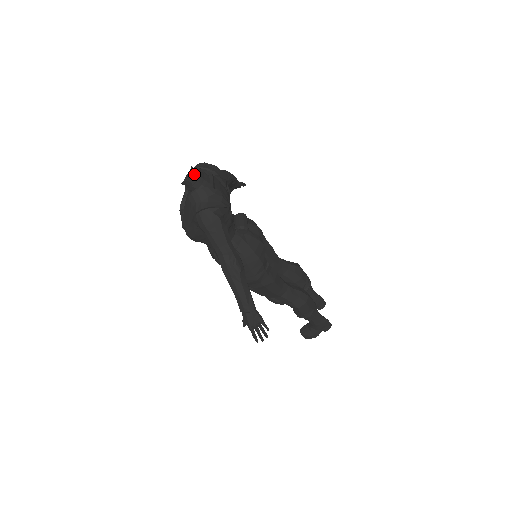
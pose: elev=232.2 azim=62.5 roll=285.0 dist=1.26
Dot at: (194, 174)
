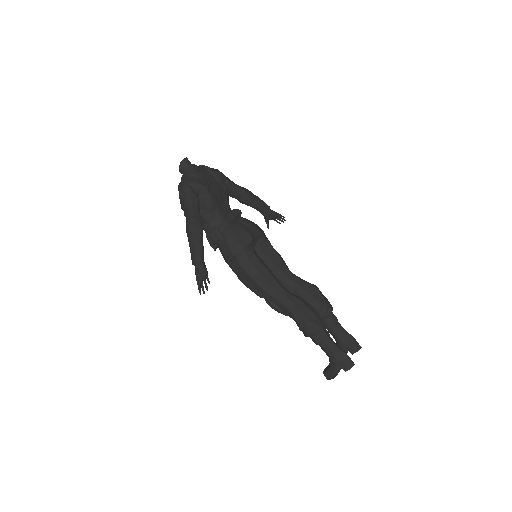
Dot at: (187, 164)
